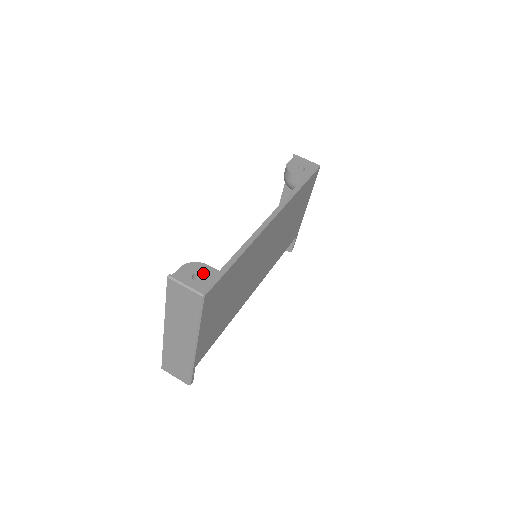
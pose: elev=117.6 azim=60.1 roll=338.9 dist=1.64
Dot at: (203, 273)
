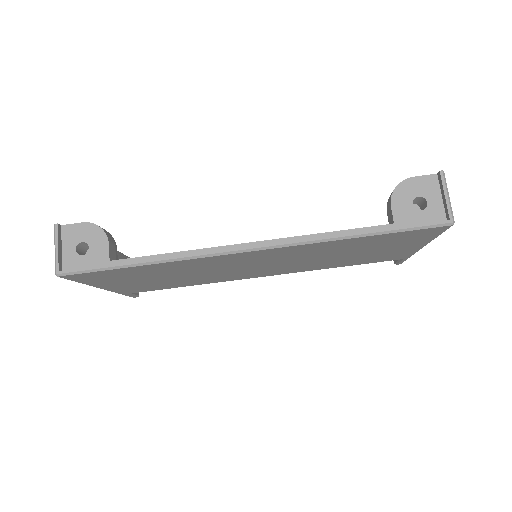
Dot at: (93, 249)
